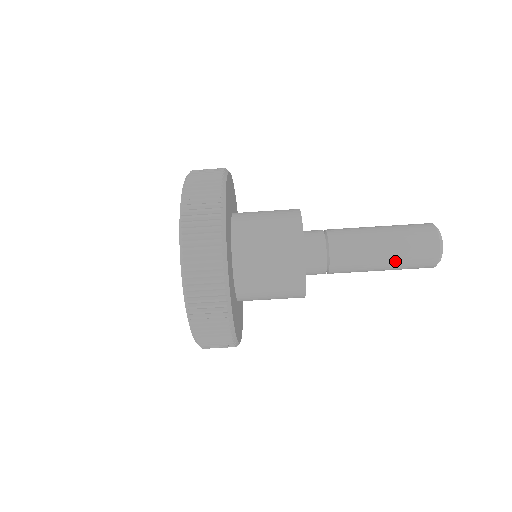
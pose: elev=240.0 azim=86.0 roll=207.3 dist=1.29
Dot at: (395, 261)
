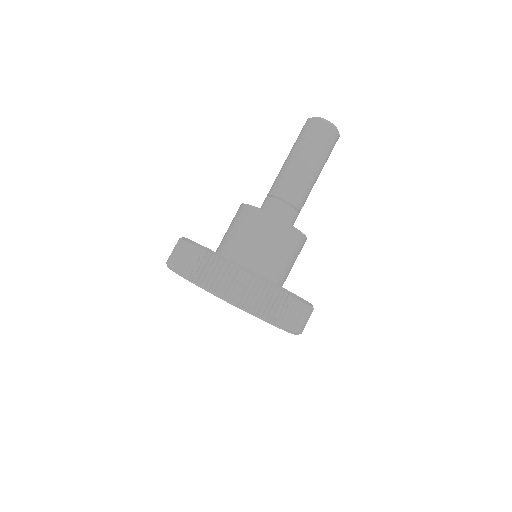
Dot at: (321, 161)
